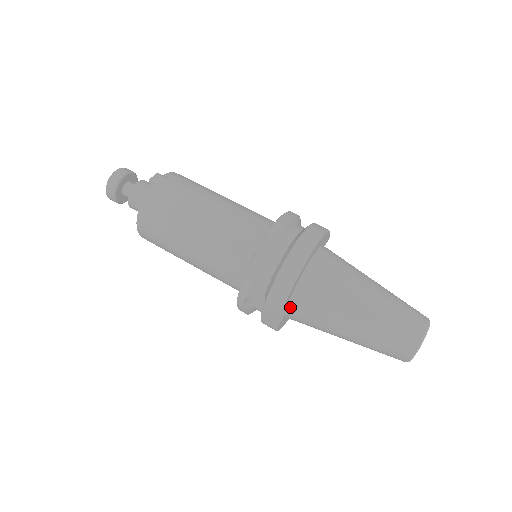
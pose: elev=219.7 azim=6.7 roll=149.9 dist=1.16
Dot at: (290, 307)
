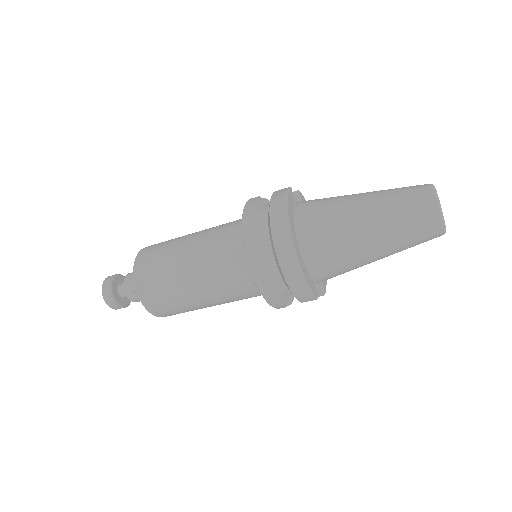
Dot at: occluded
